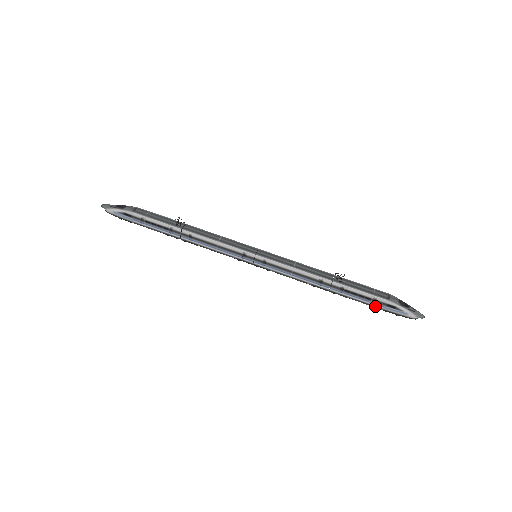
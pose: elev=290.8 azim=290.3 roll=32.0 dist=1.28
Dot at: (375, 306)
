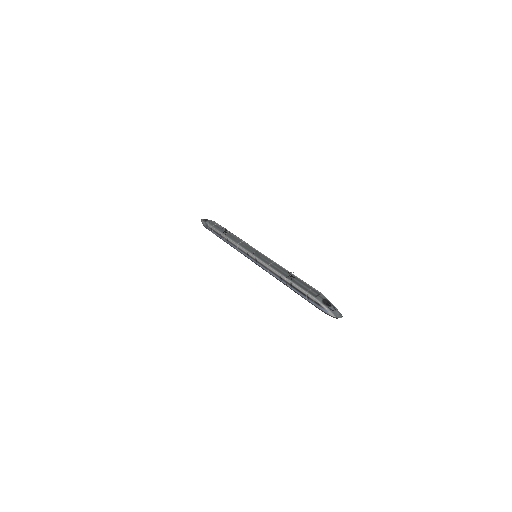
Dot at: (310, 302)
